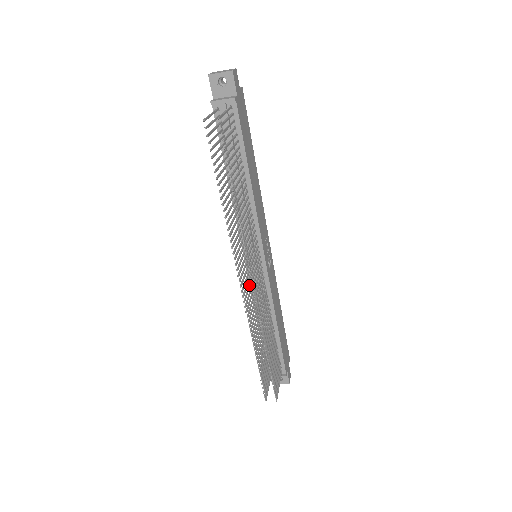
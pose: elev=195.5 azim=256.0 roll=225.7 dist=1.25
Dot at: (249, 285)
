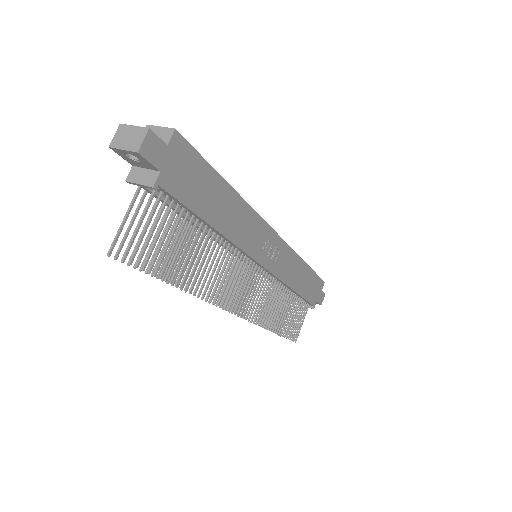
Dot at: occluded
